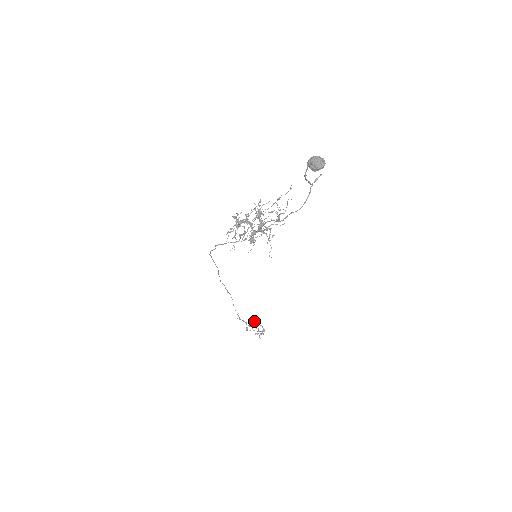
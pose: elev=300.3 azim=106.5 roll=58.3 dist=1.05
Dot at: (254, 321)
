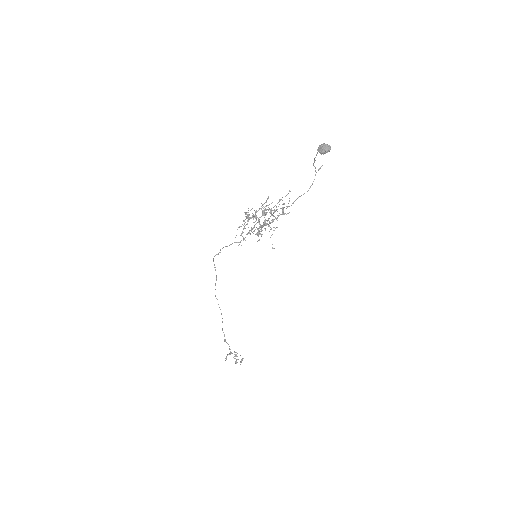
Dot at: occluded
